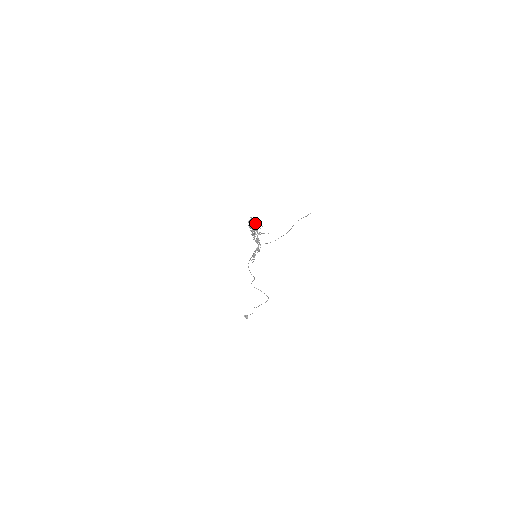
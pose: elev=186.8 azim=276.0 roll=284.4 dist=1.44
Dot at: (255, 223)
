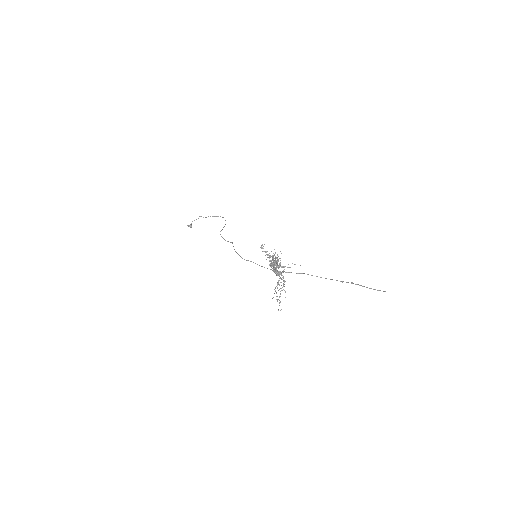
Dot at: (277, 257)
